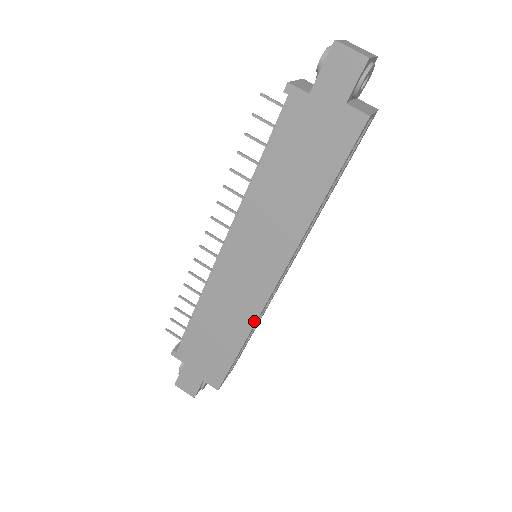
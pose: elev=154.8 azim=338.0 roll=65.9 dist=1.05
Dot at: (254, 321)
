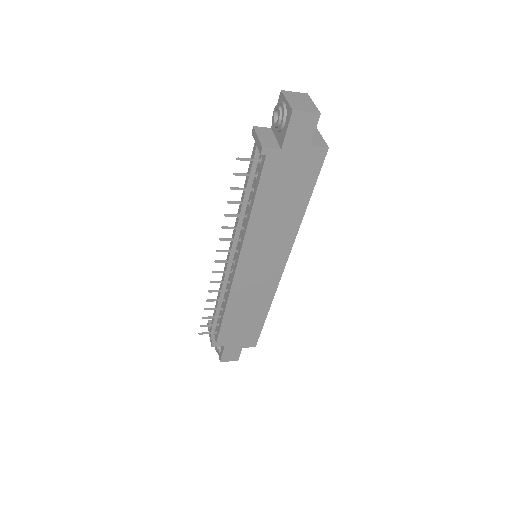
Dot at: (273, 297)
